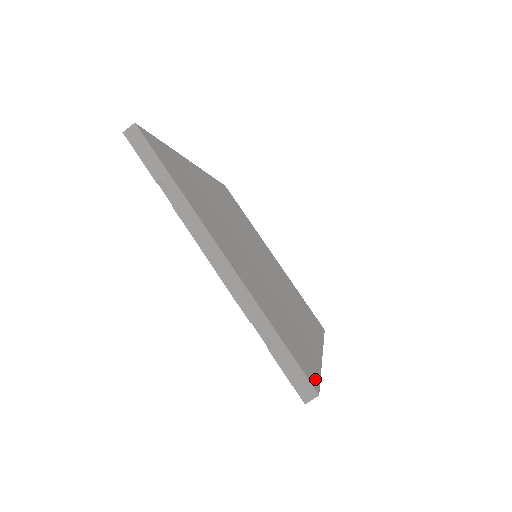
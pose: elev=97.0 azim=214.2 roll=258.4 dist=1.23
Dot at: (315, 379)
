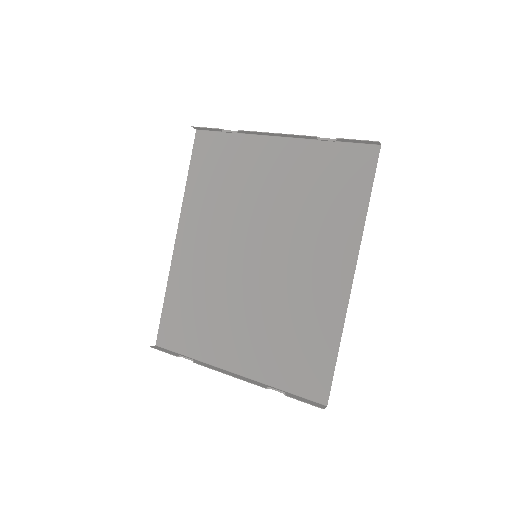
Dot at: (371, 165)
